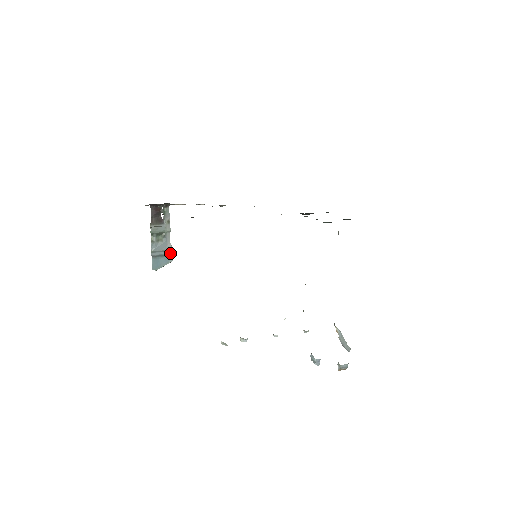
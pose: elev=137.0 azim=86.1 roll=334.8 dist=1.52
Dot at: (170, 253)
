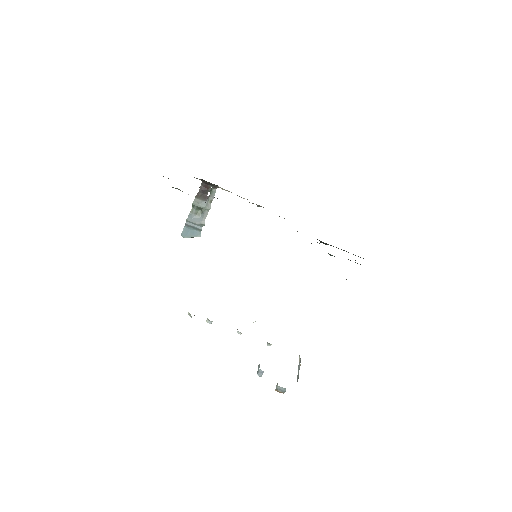
Dot at: occluded
